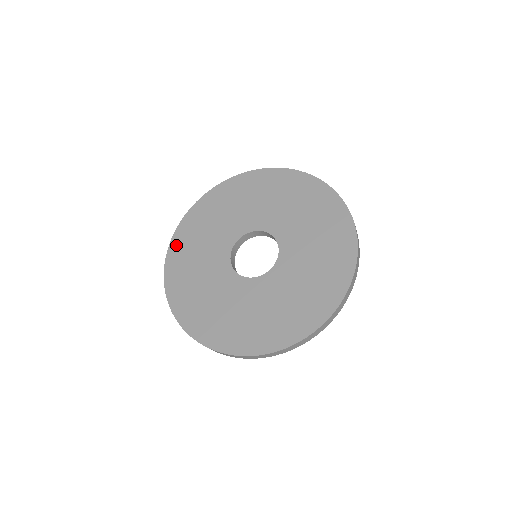
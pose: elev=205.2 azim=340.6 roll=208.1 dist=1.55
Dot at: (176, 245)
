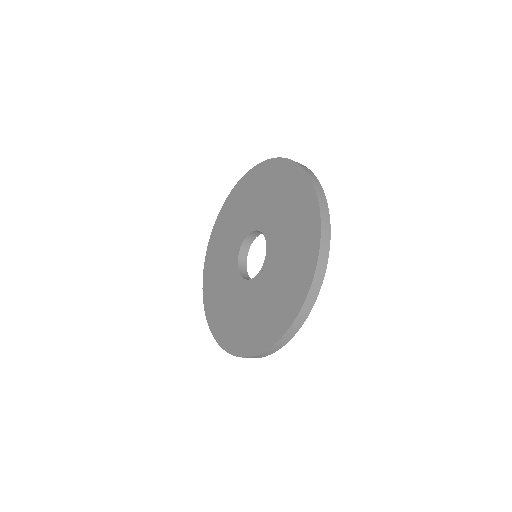
Dot at: (207, 271)
